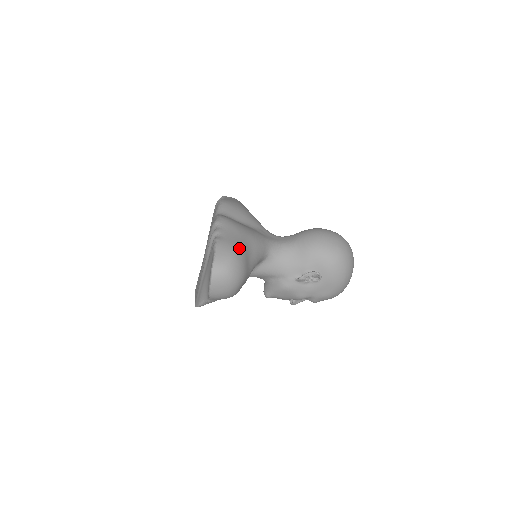
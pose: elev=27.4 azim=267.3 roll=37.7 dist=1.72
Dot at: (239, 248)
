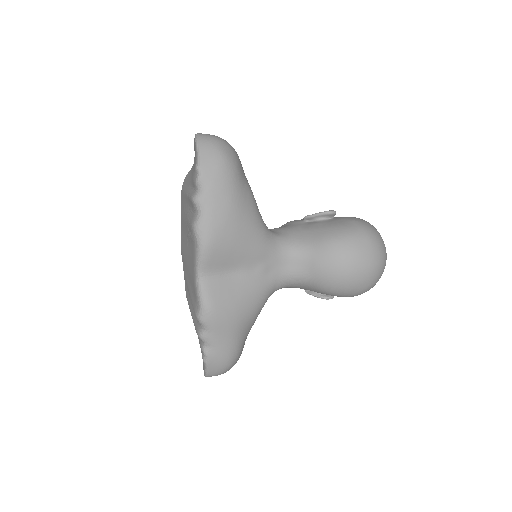
Dot at: (233, 354)
